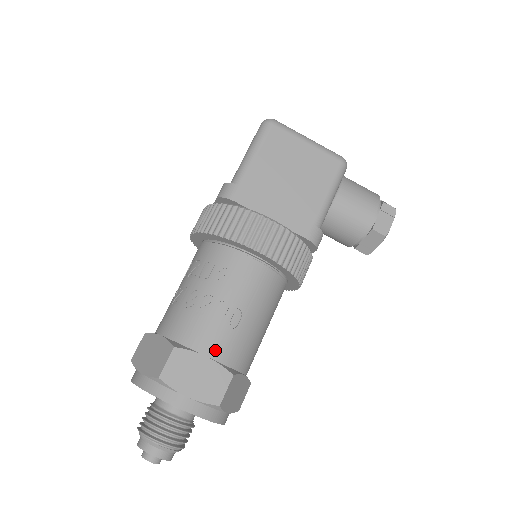
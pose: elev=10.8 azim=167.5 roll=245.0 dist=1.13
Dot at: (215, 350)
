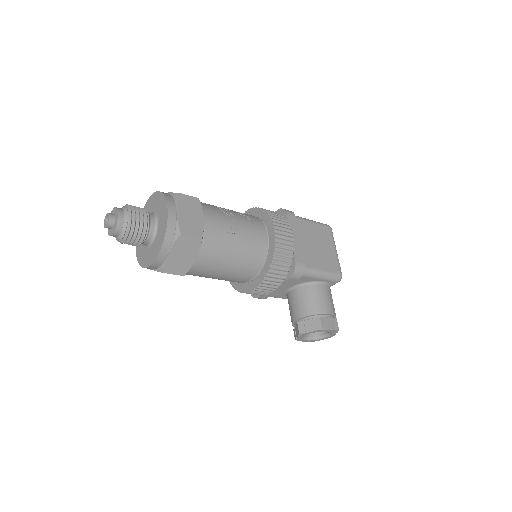
Dot at: (209, 224)
